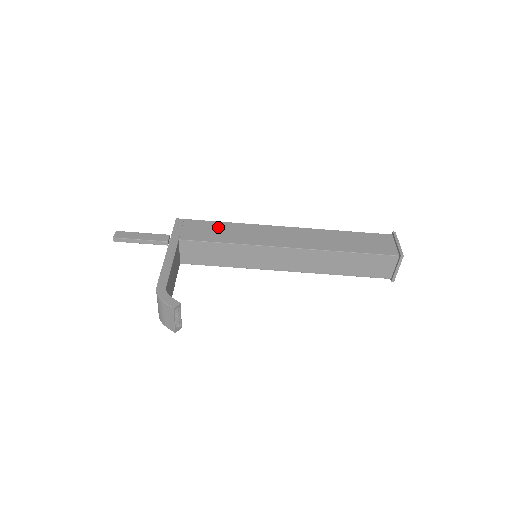
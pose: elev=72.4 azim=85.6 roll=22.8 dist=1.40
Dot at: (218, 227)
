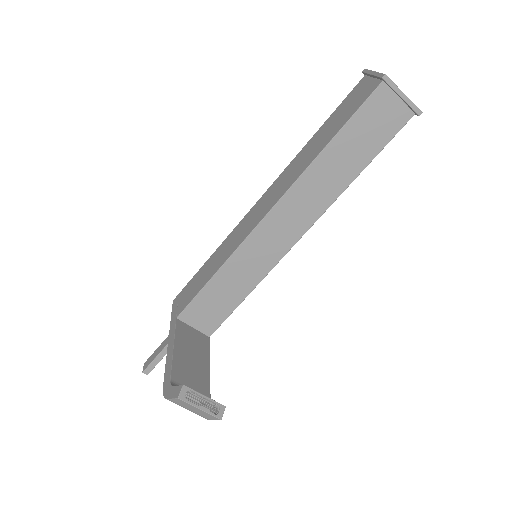
Dot at: (204, 269)
